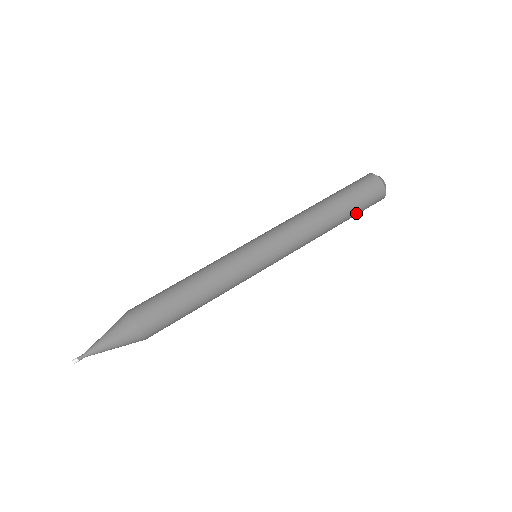
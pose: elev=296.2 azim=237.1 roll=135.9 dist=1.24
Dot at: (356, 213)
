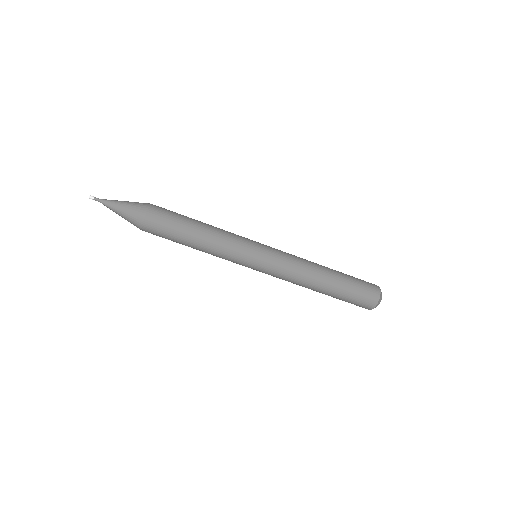
Dot at: occluded
